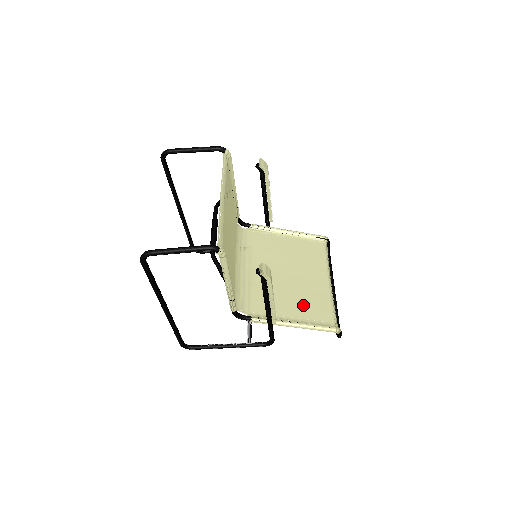
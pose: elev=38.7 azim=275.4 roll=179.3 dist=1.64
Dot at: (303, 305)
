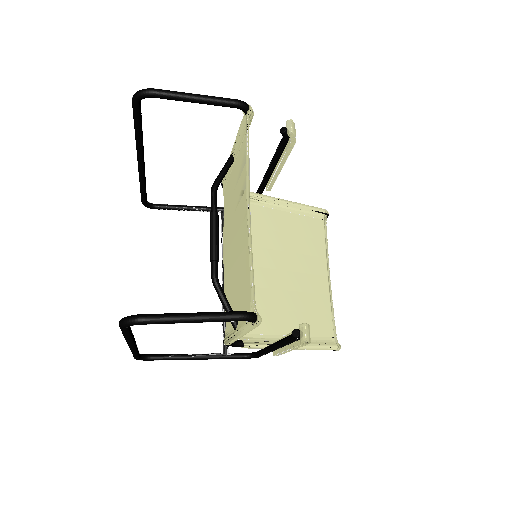
Dot at: (302, 315)
